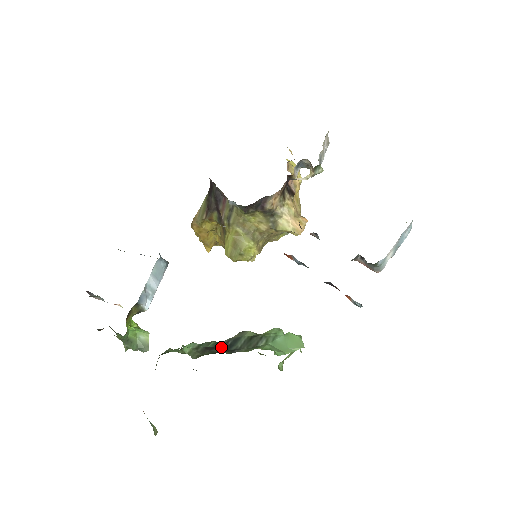
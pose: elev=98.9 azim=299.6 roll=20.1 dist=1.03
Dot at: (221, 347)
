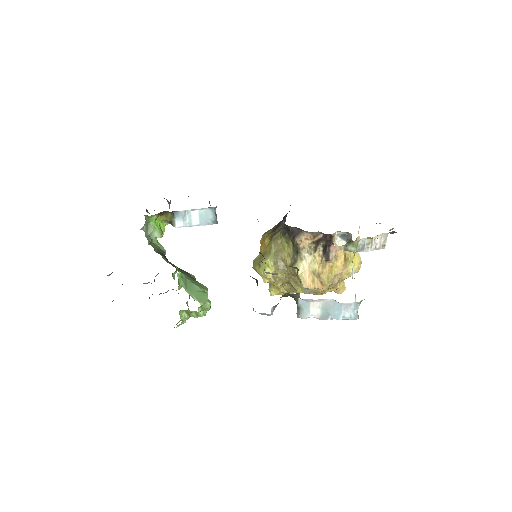
Dot at: occluded
